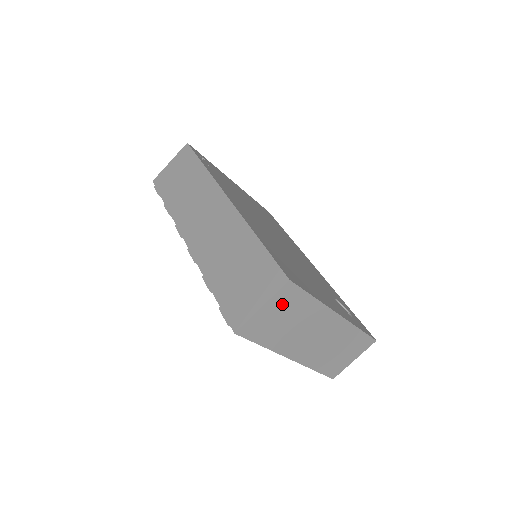
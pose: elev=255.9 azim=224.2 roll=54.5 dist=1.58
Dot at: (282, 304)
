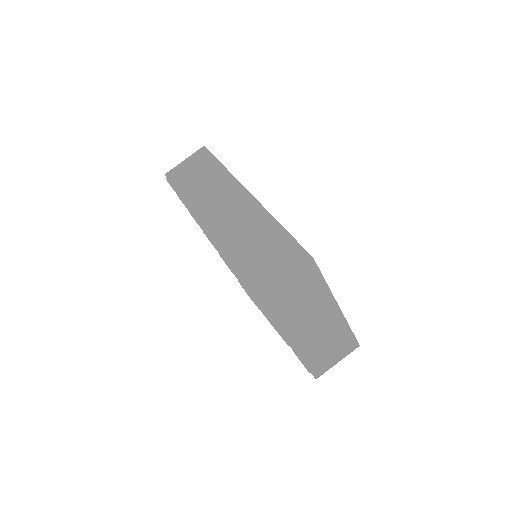
Dot at: (300, 282)
